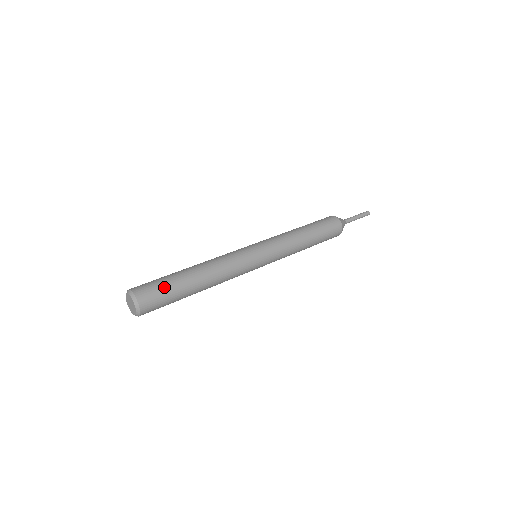
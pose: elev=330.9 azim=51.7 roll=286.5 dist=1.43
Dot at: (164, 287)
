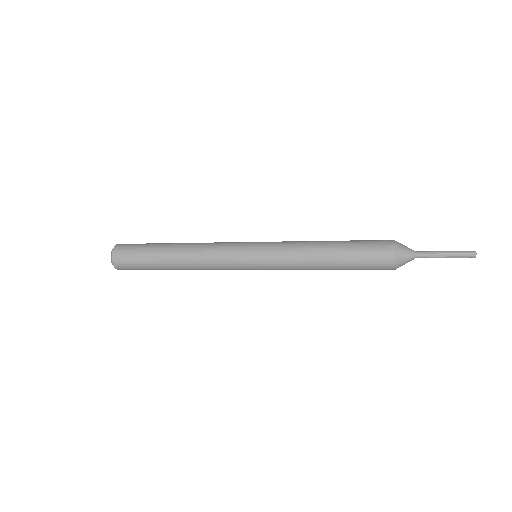
Dot at: (144, 244)
